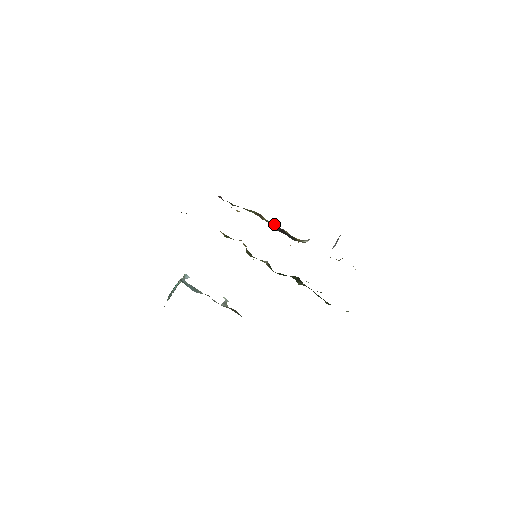
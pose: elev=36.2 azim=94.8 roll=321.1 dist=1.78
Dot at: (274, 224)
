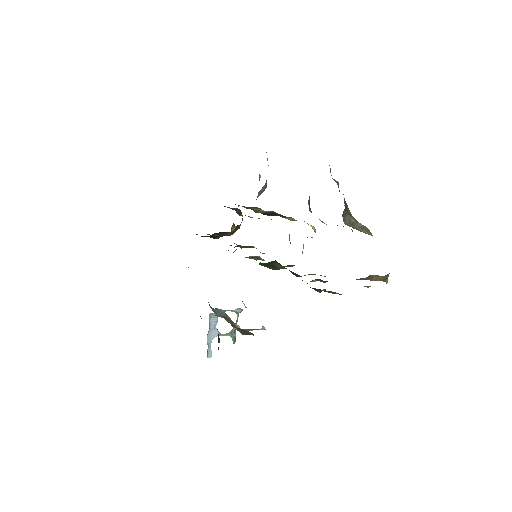
Dot at: (268, 212)
